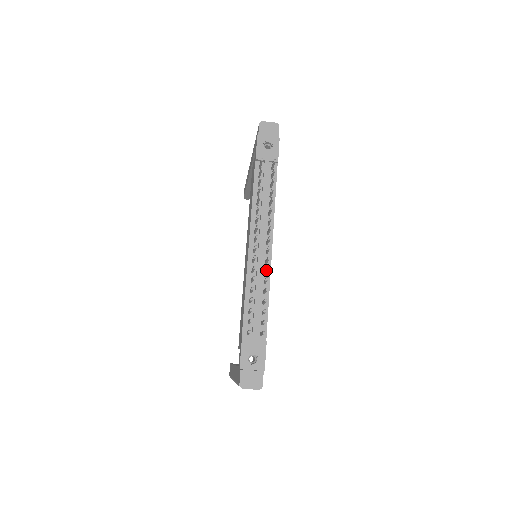
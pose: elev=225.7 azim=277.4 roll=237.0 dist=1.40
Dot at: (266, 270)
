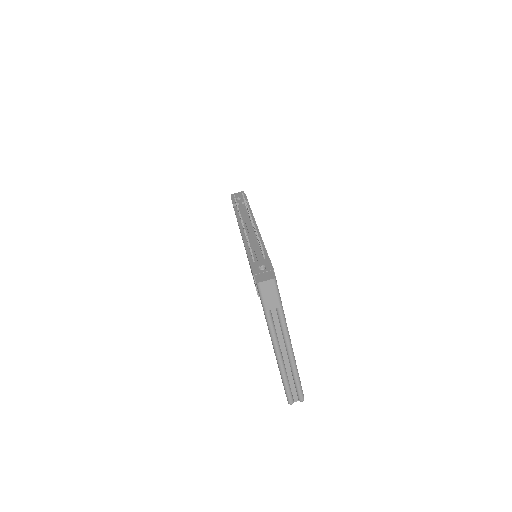
Dot at: occluded
